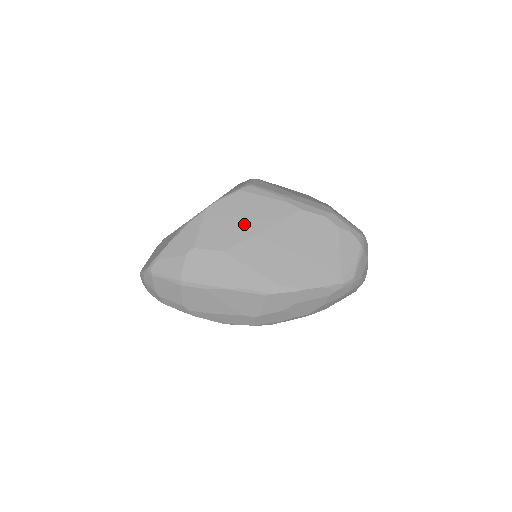
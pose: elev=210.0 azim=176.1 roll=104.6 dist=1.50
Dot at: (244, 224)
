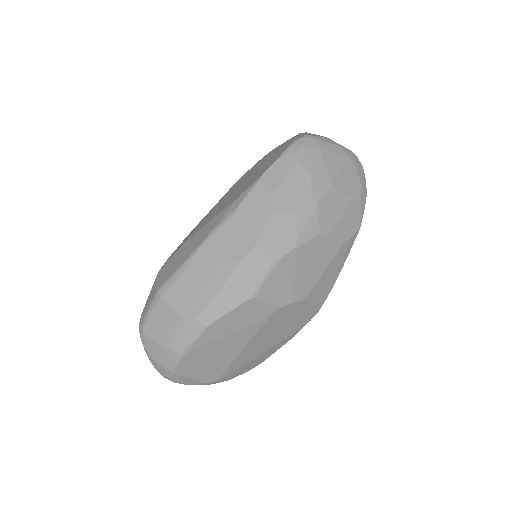
Dot at: occluded
